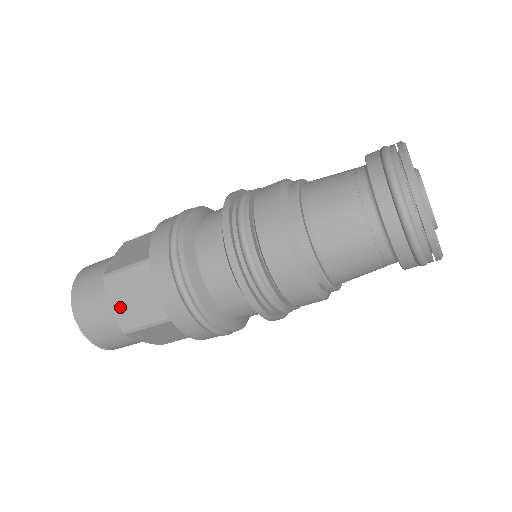
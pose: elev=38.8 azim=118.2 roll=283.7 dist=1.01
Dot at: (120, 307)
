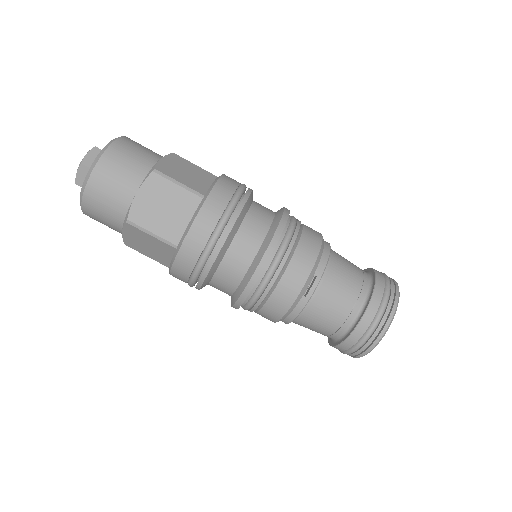
Dot at: (169, 165)
